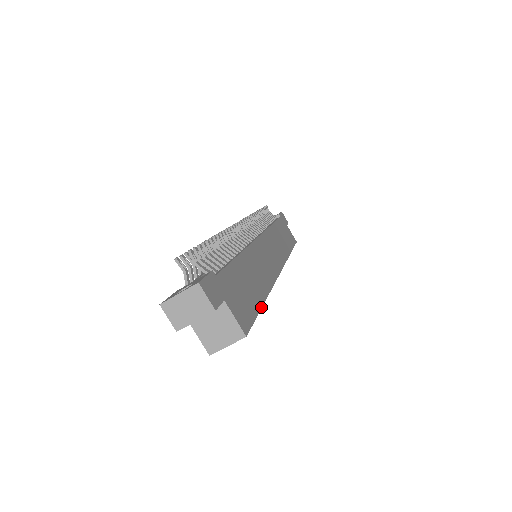
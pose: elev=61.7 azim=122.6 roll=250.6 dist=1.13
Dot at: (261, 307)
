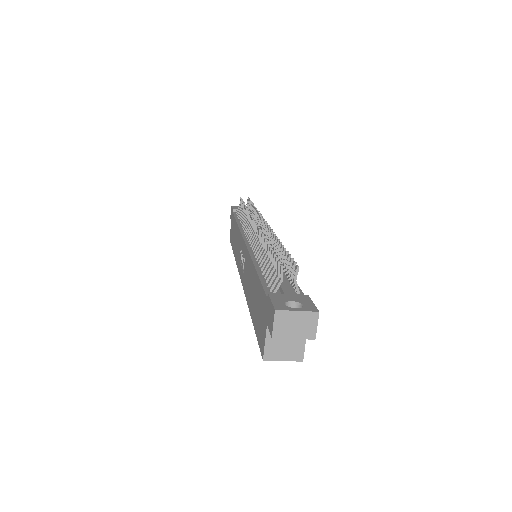
Dot at: occluded
